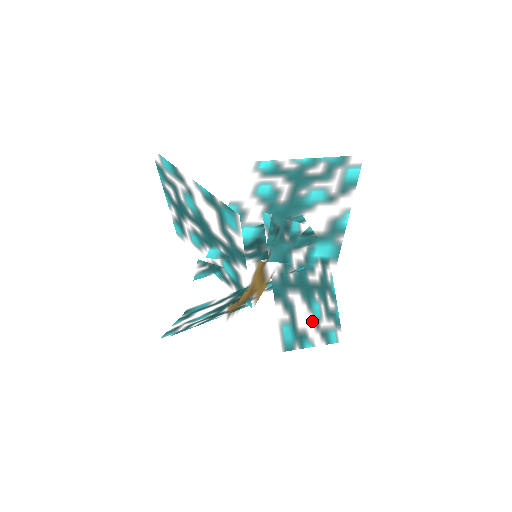
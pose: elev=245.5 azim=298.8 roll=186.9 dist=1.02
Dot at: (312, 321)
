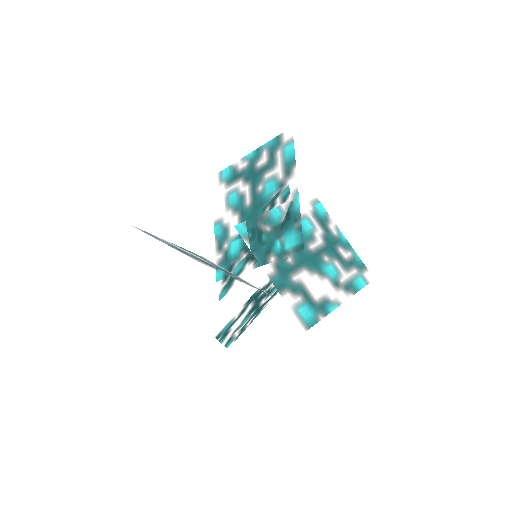
Dot at: (329, 284)
